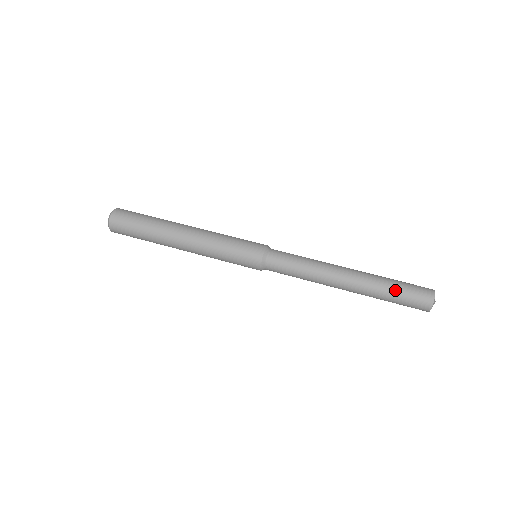
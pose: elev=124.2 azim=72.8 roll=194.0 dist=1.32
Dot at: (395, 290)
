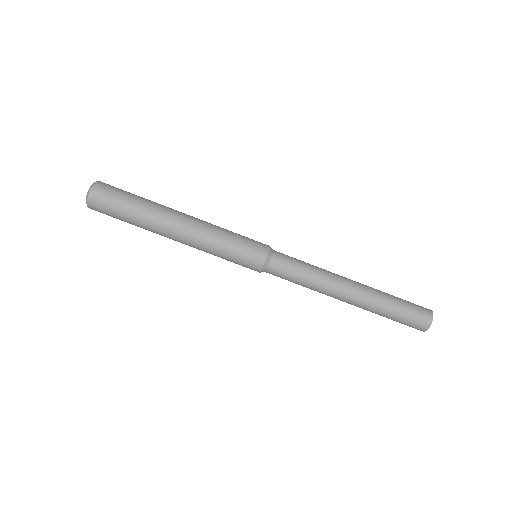
Dot at: (393, 315)
